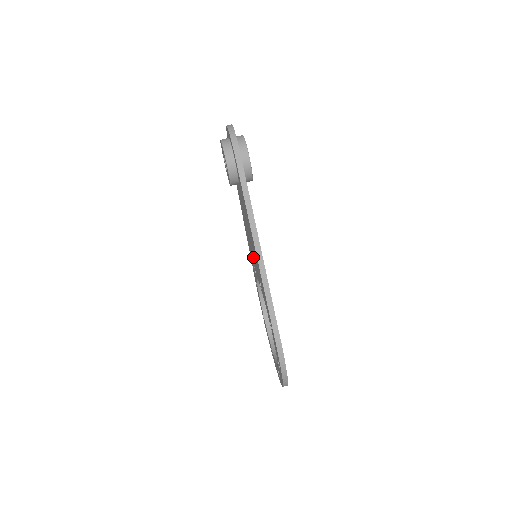
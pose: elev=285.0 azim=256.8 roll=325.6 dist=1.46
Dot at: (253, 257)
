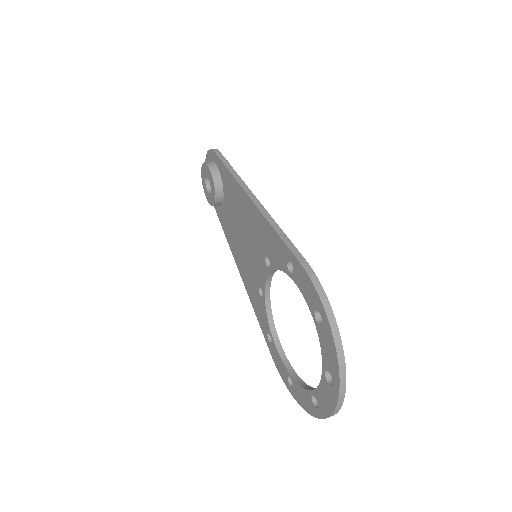
Dot at: (253, 261)
